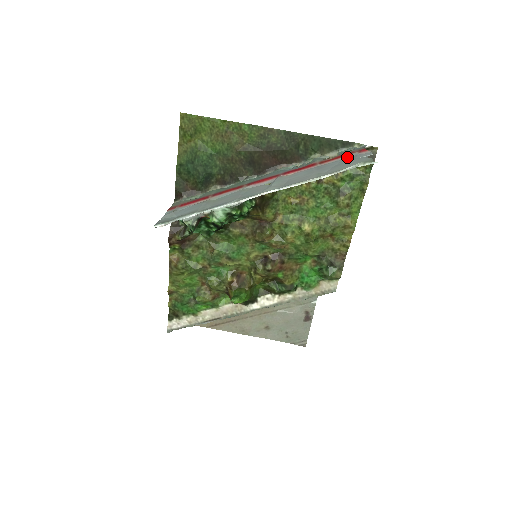
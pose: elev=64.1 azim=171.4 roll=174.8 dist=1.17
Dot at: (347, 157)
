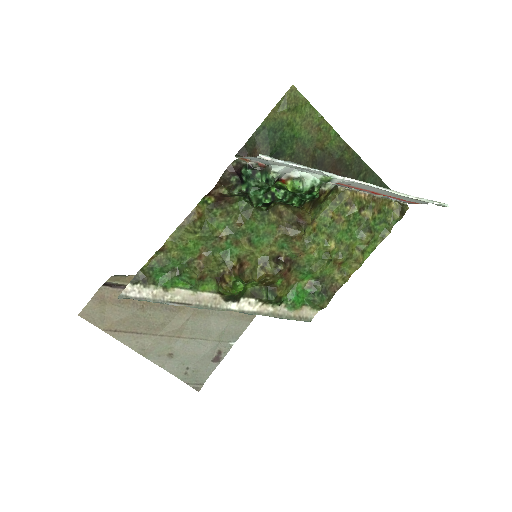
Dot at: occluded
